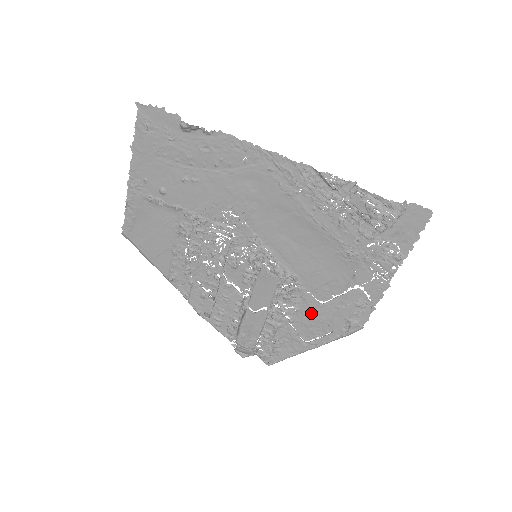
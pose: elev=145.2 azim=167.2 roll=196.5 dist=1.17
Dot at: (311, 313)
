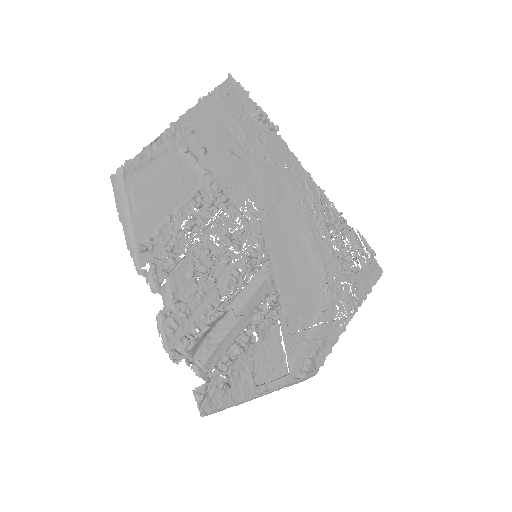
Dot at: (273, 347)
